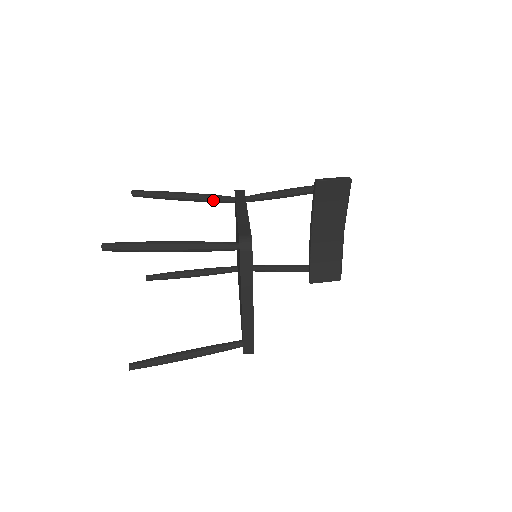
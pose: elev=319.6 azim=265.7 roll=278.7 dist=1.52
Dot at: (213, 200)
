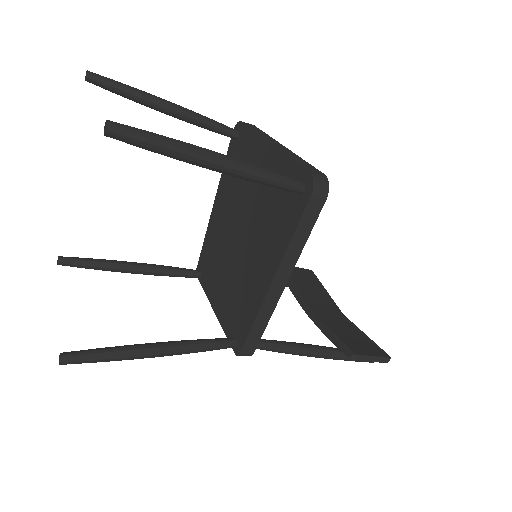
Dot at: (173, 268)
